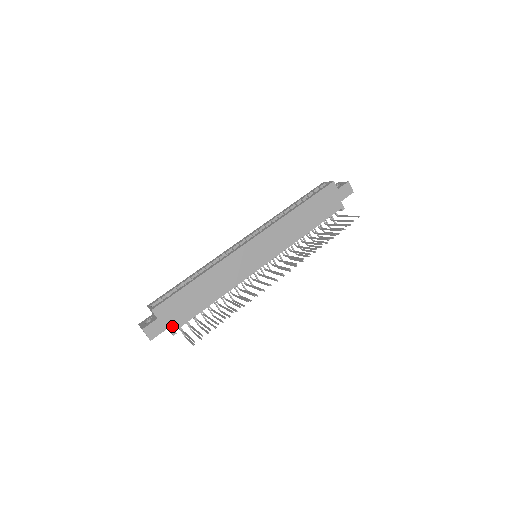
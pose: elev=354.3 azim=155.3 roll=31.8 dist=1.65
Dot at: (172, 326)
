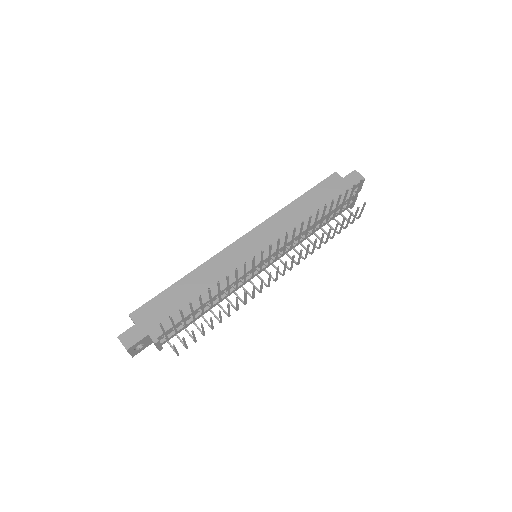
Dot at: (153, 332)
